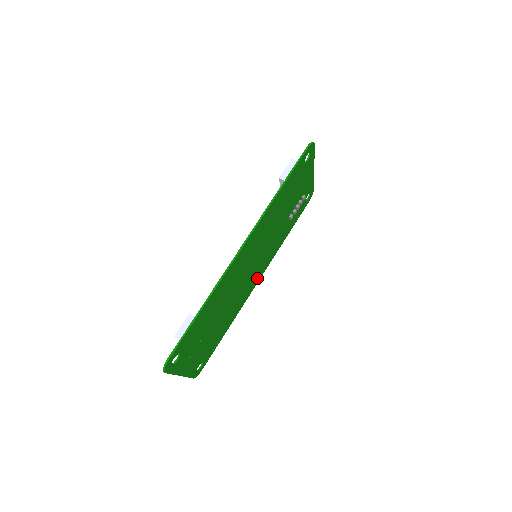
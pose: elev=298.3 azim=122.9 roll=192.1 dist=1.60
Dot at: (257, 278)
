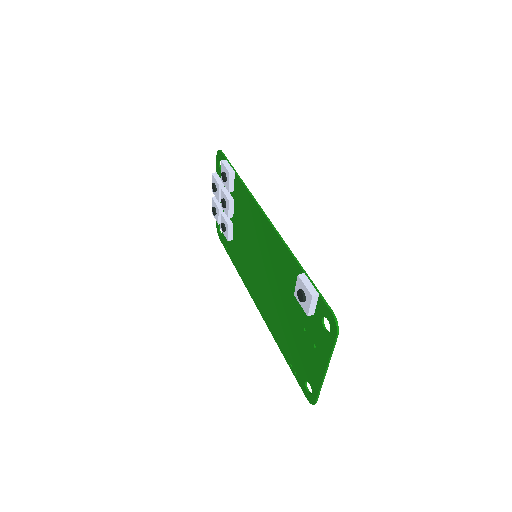
Dot at: (257, 298)
